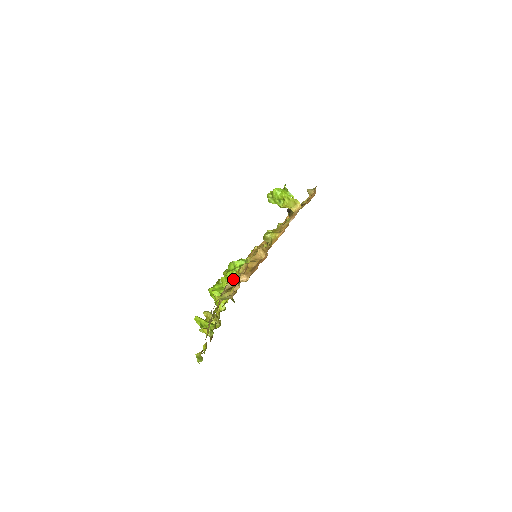
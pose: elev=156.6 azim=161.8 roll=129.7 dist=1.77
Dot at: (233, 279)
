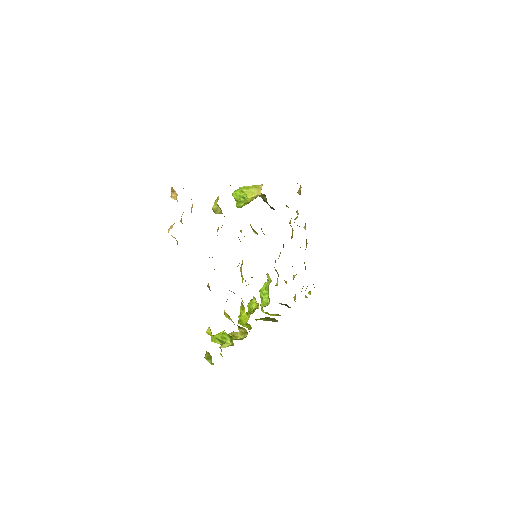
Dot at: occluded
